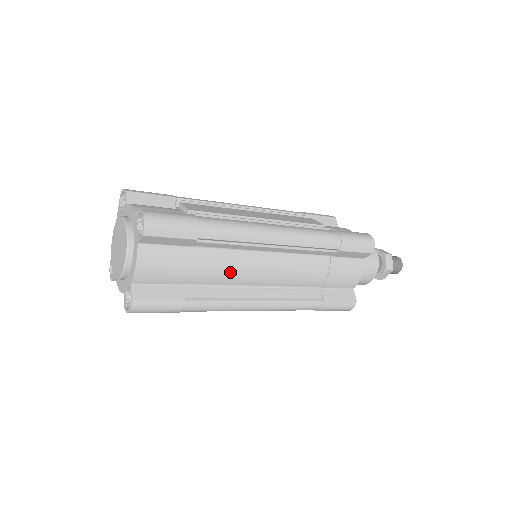
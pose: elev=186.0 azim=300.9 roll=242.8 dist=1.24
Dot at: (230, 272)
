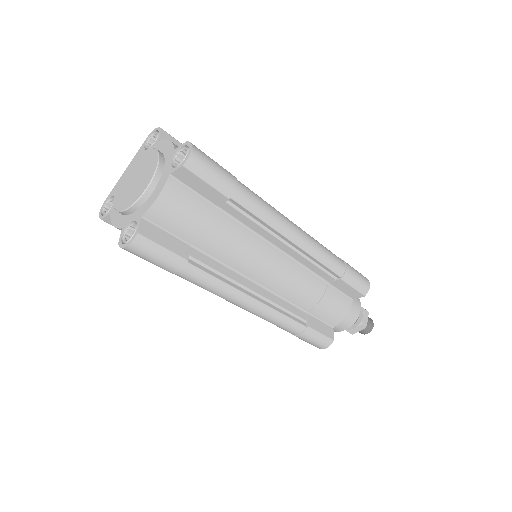
Dot at: (240, 252)
